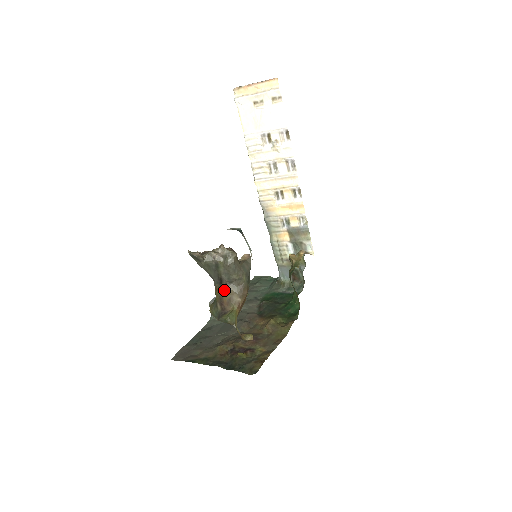
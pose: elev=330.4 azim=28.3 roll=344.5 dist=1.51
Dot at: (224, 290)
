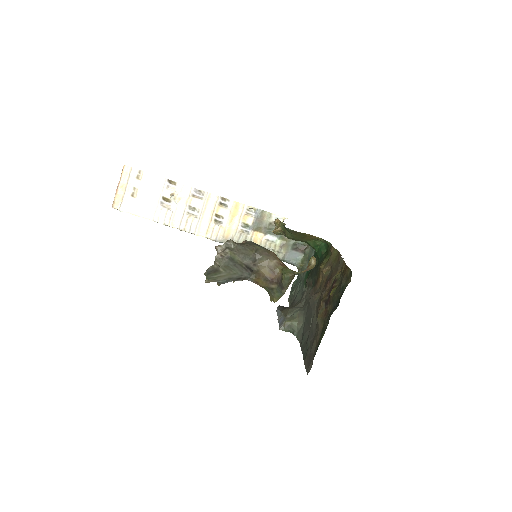
Dot at: (259, 271)
